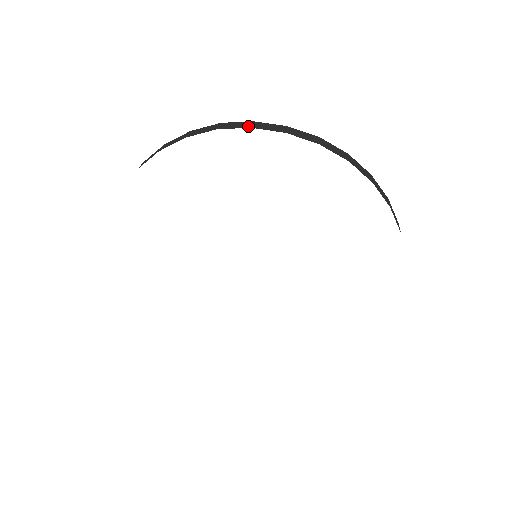
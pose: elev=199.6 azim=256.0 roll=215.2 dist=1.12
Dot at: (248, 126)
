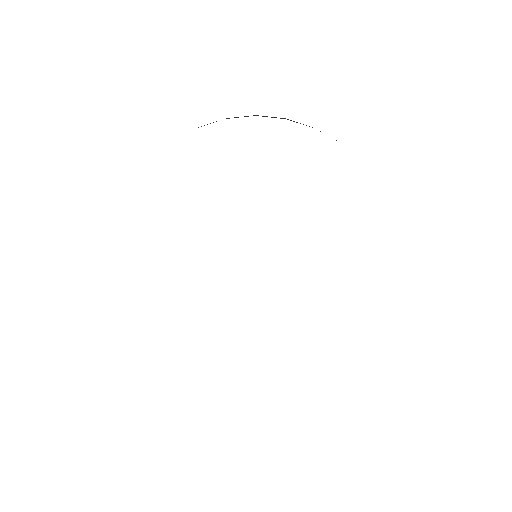
Dot at: (283, 118)
